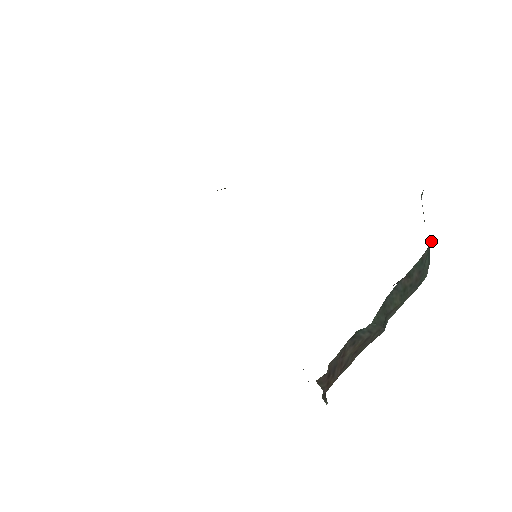
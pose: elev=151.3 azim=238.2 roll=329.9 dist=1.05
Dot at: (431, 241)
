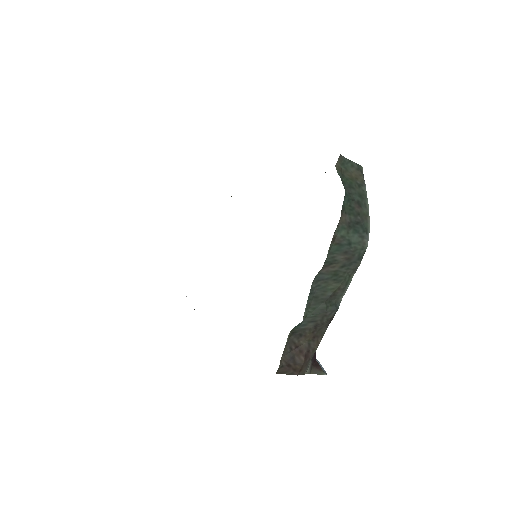
Dot at: (342, 223)
